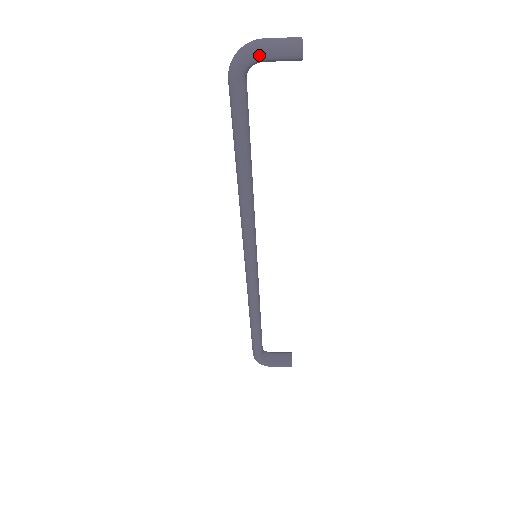
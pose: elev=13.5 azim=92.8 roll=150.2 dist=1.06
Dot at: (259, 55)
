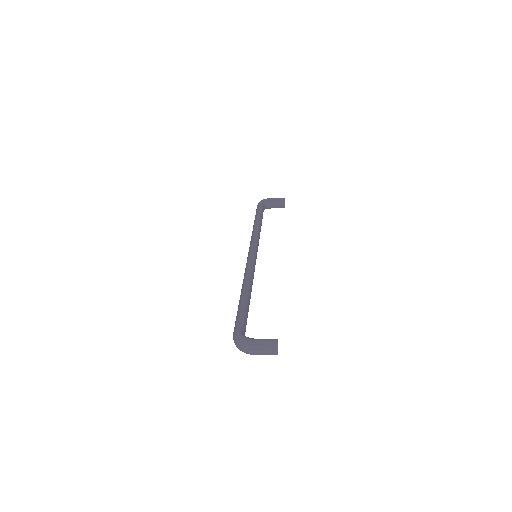
Dot at: (252, 354)
